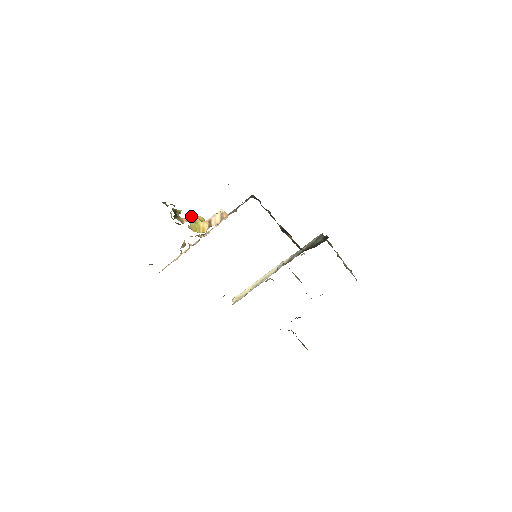
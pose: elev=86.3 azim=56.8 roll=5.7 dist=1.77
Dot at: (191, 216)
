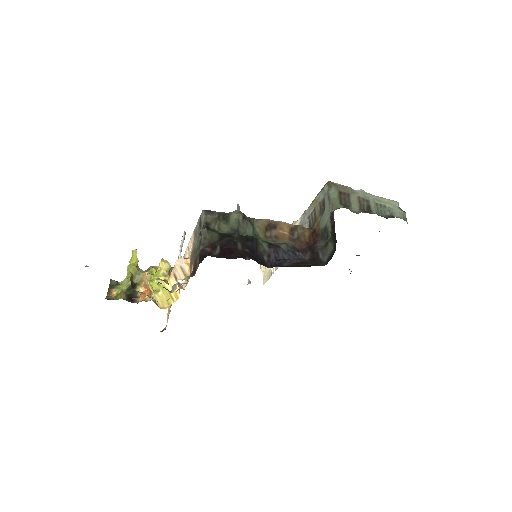
Dot at: (151, 275)
